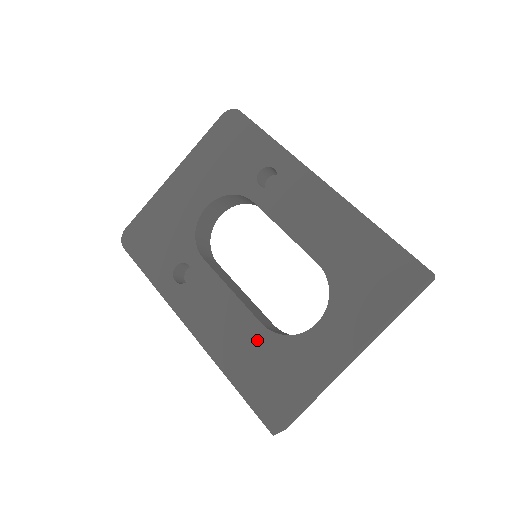
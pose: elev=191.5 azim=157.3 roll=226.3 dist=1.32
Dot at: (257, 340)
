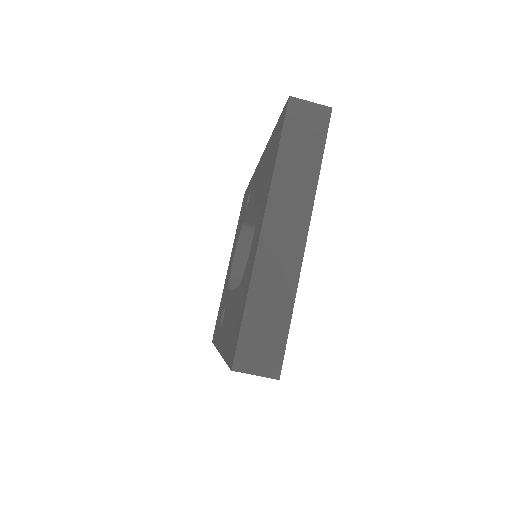
Dot at: (235, 303)
